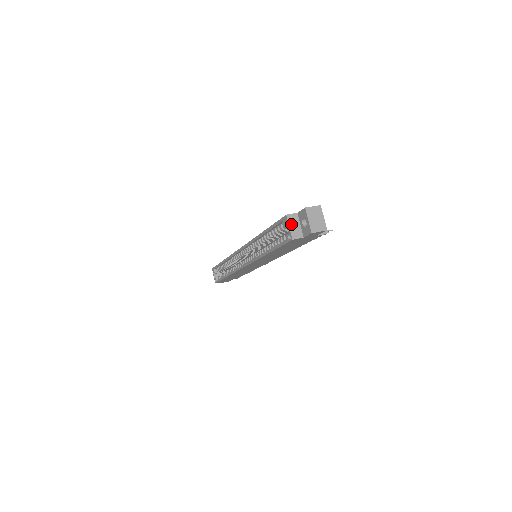
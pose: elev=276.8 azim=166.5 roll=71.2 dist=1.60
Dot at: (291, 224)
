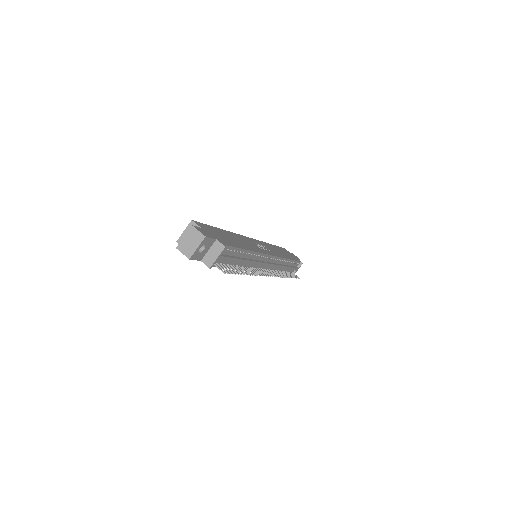
Dot at: occluded
